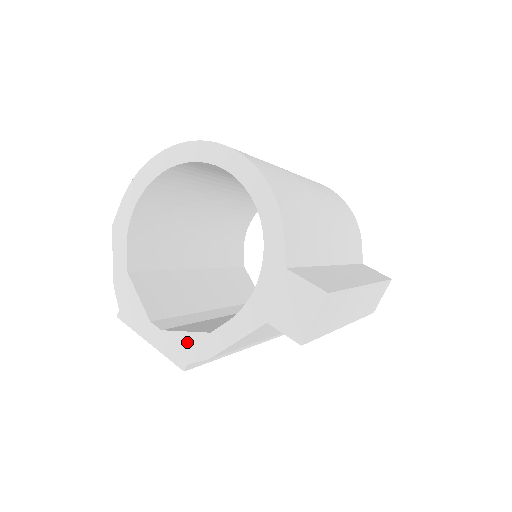
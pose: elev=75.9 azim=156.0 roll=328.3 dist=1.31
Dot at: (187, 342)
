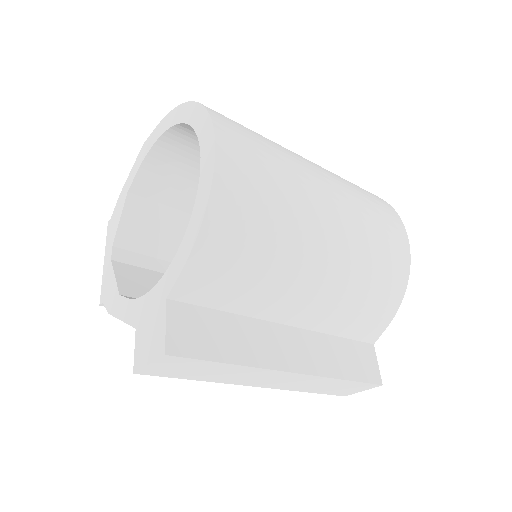
Dot at: (111, 286)
